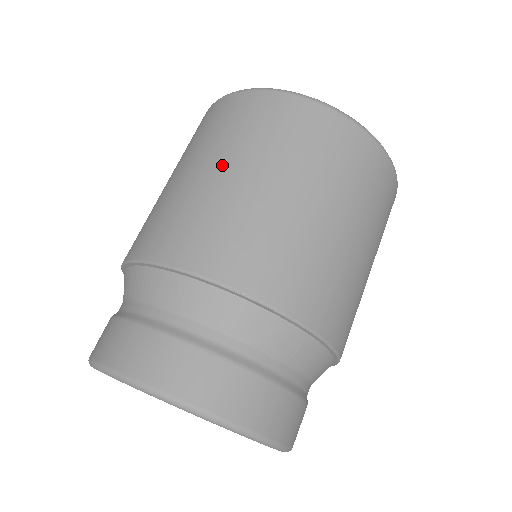
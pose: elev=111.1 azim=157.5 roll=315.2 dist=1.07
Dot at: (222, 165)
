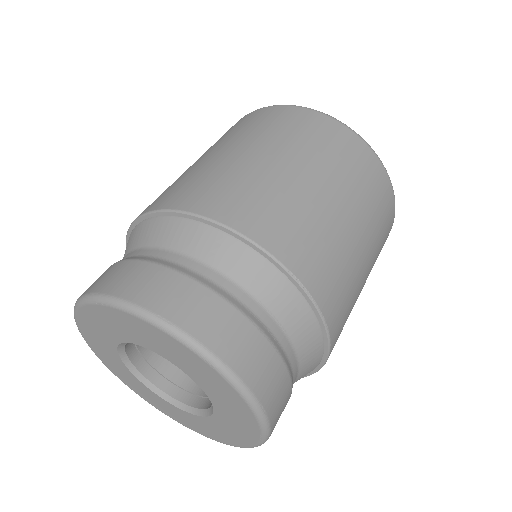
Dot at: (296, 164)
